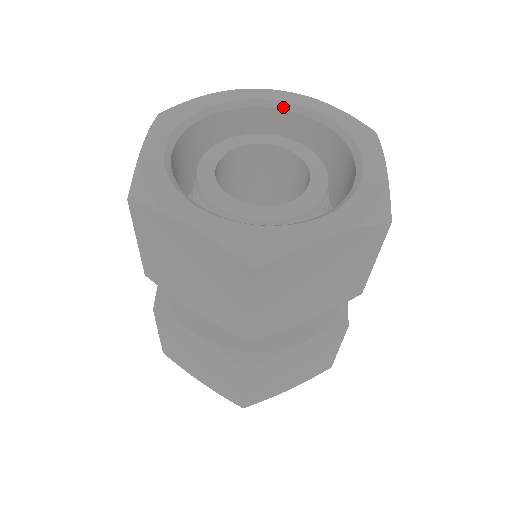
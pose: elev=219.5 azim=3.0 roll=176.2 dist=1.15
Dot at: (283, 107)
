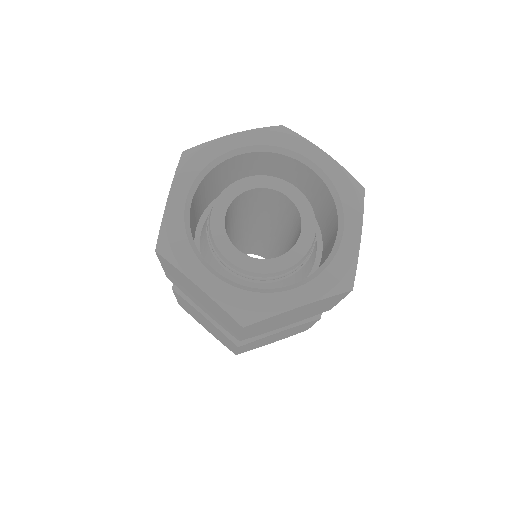
Dot at: (290, 155)
